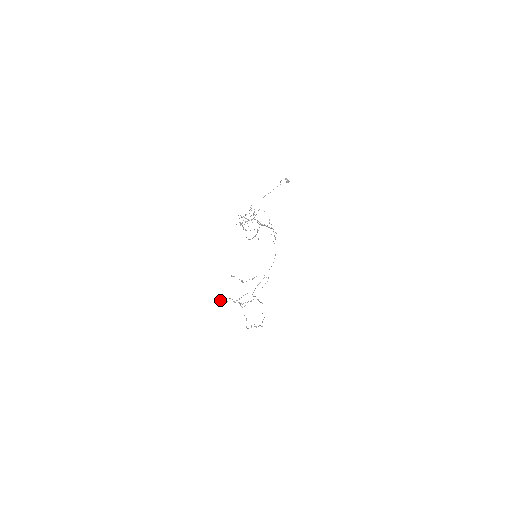
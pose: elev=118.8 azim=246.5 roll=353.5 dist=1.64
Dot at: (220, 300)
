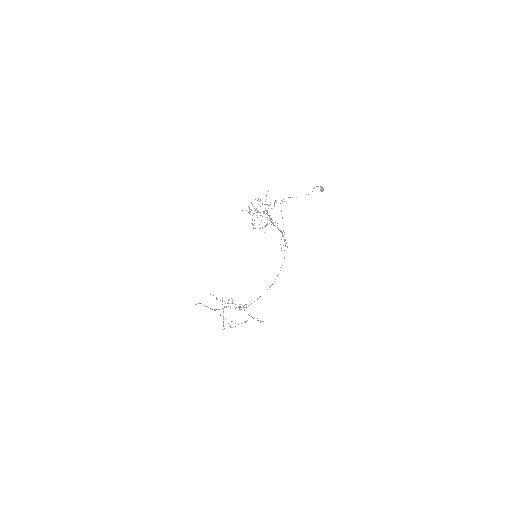
Dot at: (201, 303)
